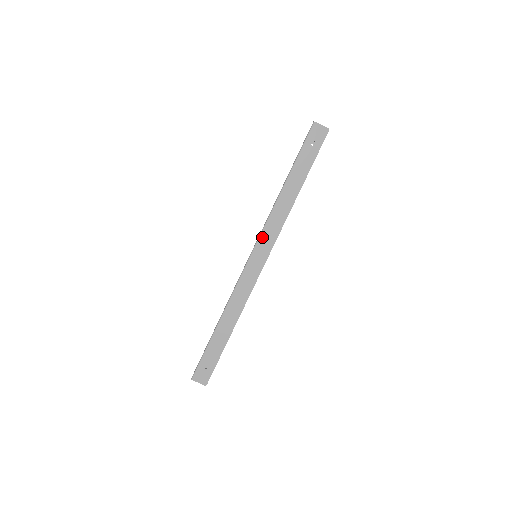
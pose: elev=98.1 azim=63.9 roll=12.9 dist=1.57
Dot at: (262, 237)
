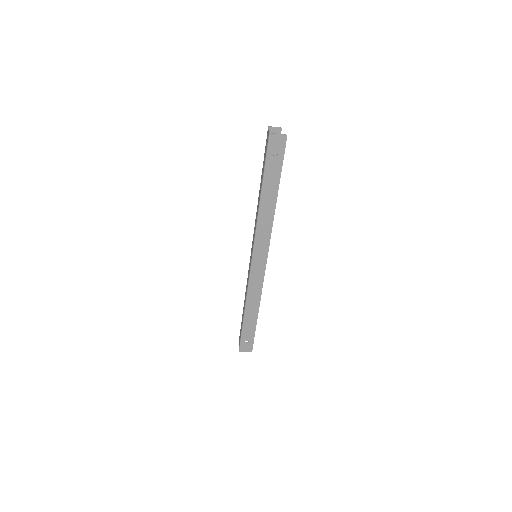
Dot at: (256, 245)
